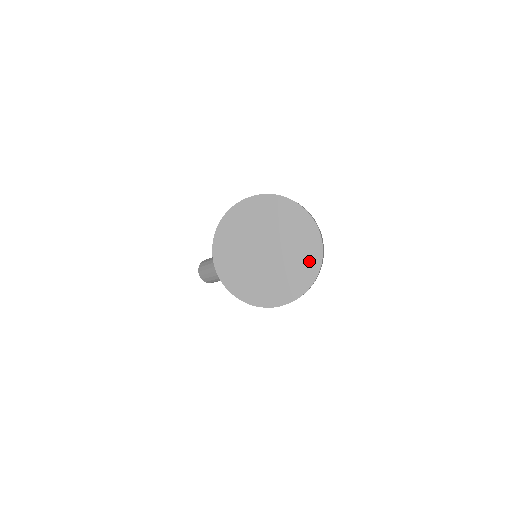
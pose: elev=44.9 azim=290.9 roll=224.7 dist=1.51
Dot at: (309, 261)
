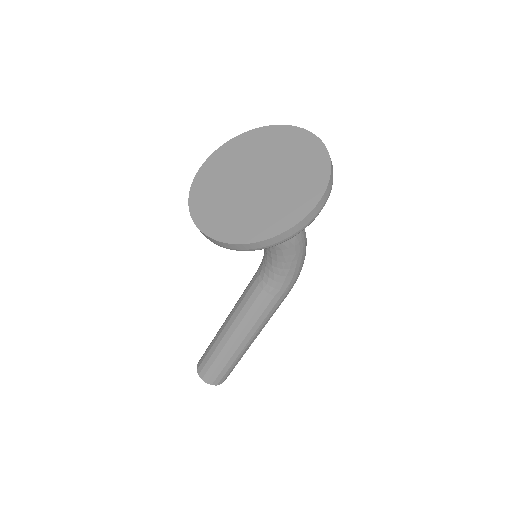
Dot at: (314, 169)
